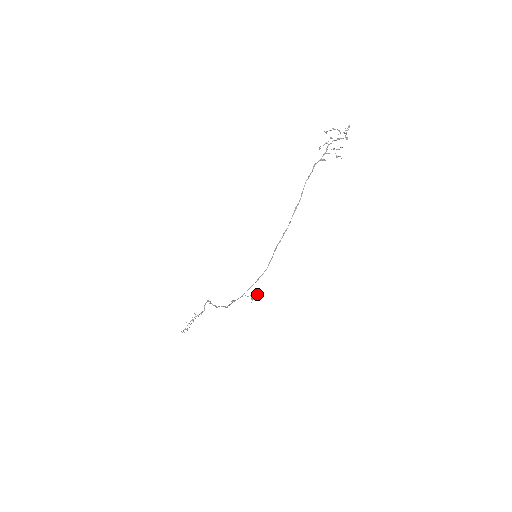
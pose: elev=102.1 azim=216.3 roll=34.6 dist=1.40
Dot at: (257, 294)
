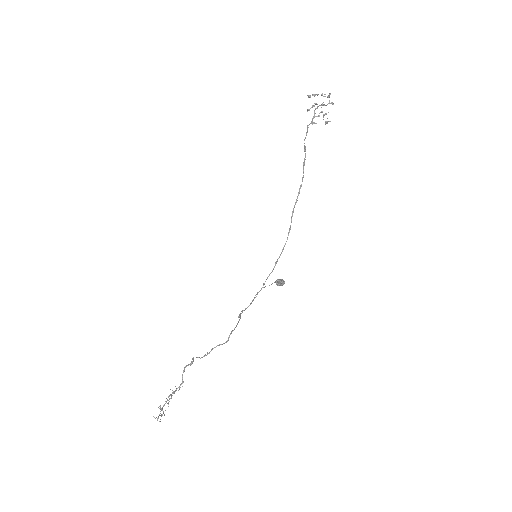
Dot at: (281, 279)
